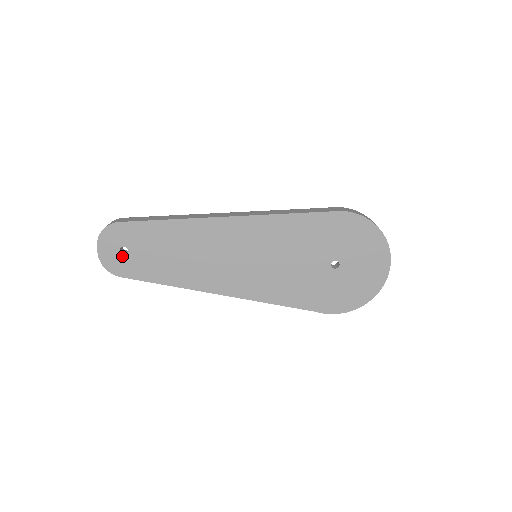
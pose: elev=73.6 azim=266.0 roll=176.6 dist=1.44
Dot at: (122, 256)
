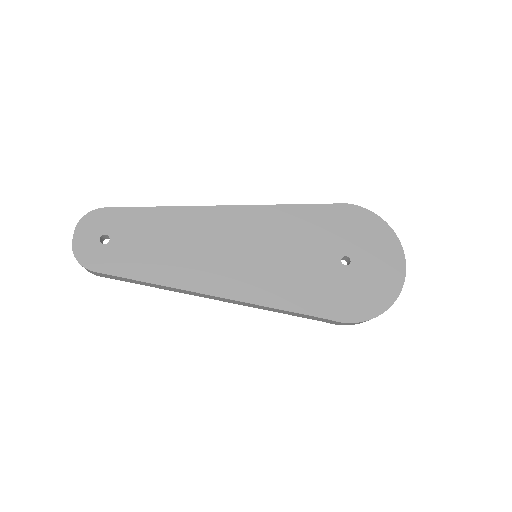
Dot at: (101, 246)
